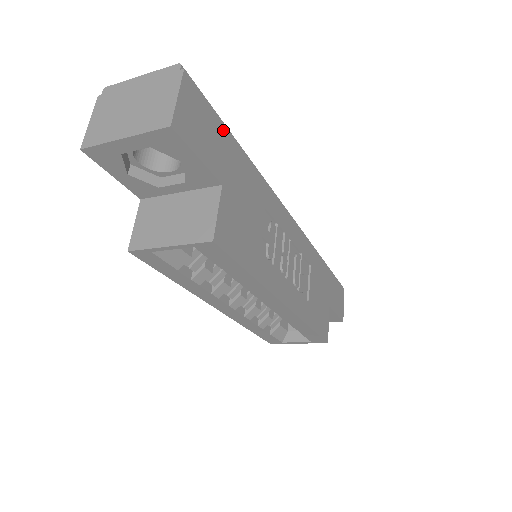
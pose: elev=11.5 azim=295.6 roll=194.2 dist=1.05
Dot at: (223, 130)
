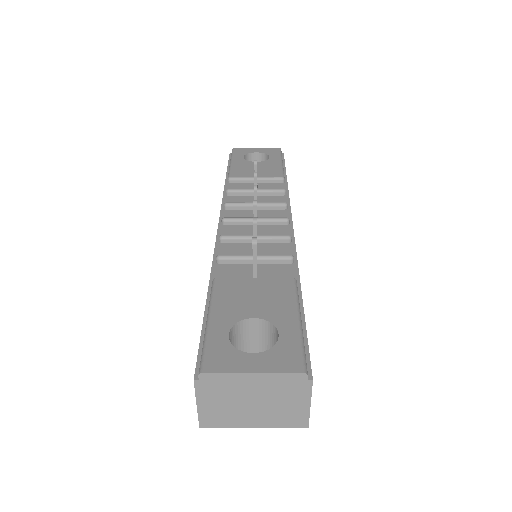
Dot at: occluded
